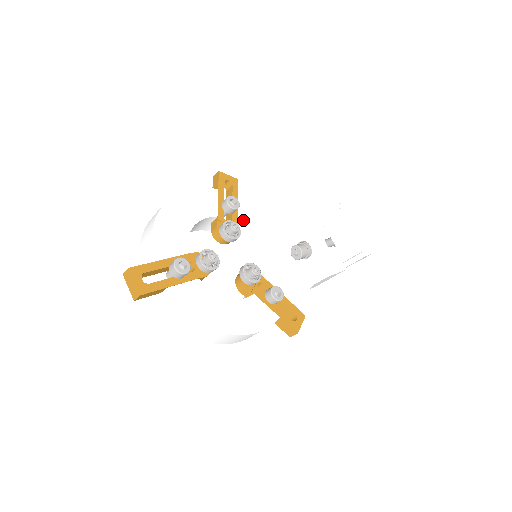
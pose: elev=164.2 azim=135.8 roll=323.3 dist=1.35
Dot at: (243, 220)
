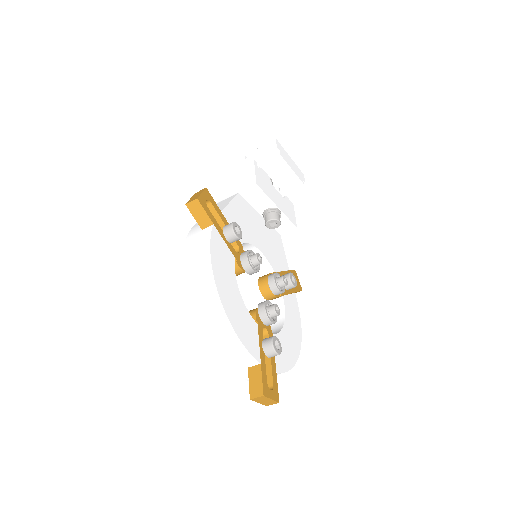
Dot at: occluded
